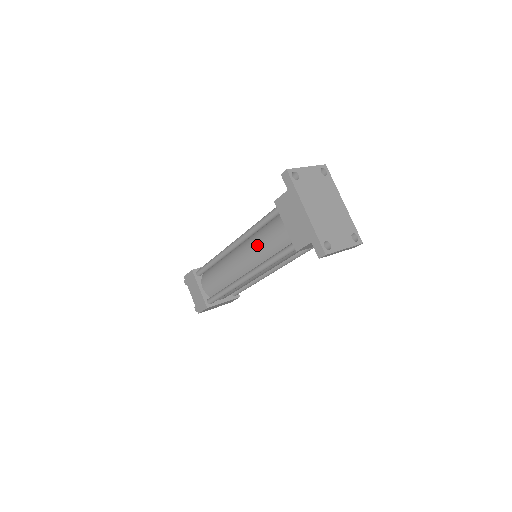
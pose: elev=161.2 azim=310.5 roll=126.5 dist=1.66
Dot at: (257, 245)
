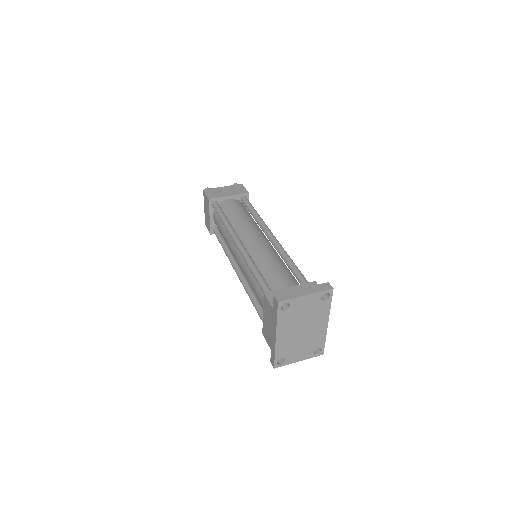
Dot at: (248, 277)
